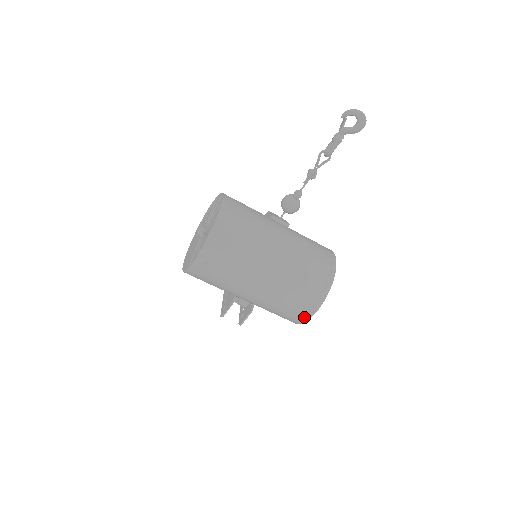
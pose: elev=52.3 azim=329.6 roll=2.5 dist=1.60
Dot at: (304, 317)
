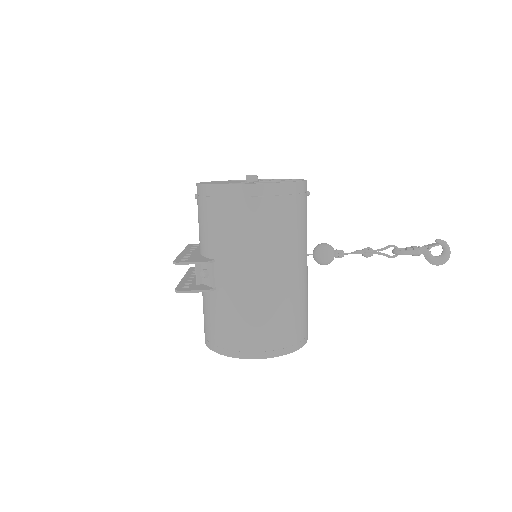
Dot at: (243, 351)
